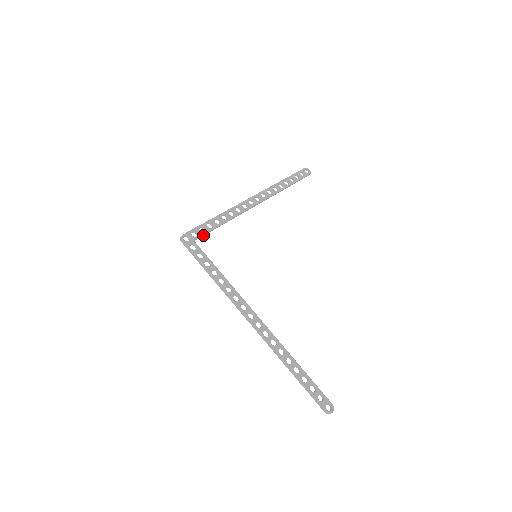
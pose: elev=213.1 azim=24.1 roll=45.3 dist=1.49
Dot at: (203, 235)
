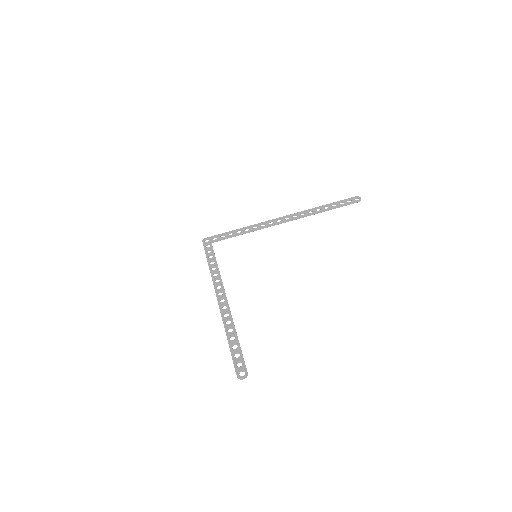
Dot at: occluded
